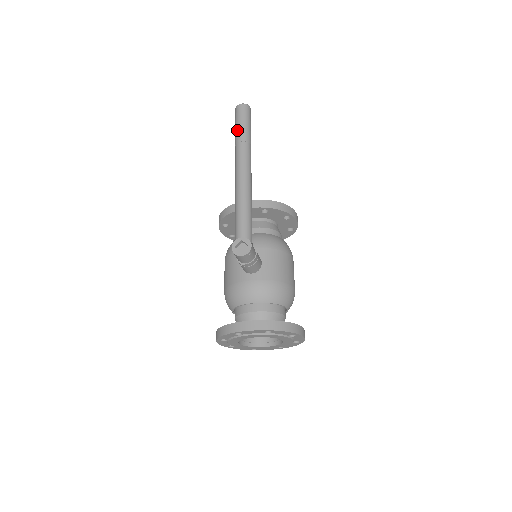
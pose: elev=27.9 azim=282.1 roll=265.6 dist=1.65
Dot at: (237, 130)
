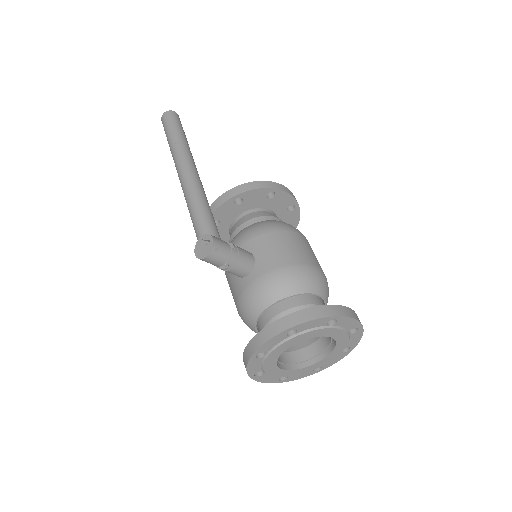
Dot at: (167, 139)
